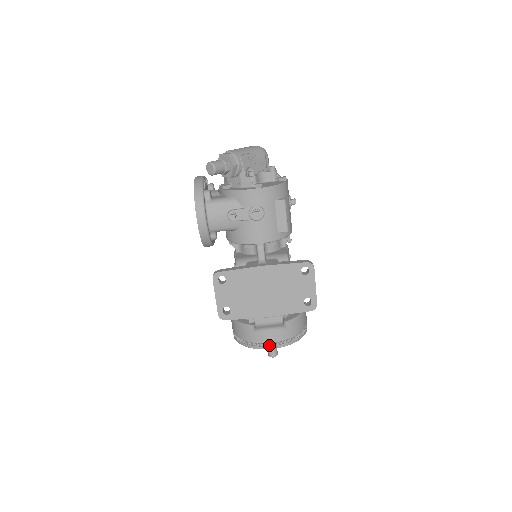
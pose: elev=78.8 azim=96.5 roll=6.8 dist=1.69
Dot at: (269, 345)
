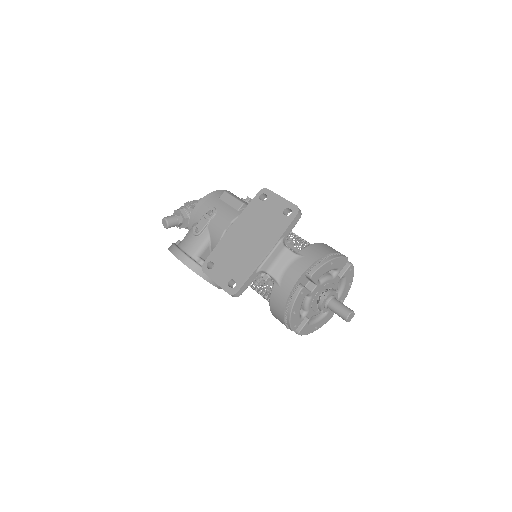
Dot at: (333, 308)
